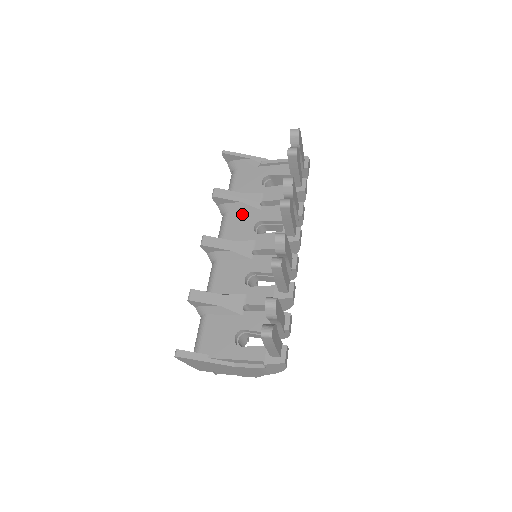
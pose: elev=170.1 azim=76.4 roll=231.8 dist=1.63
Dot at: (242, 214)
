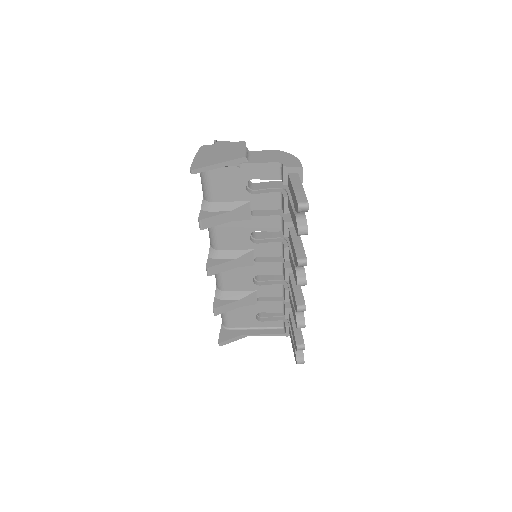
Dot at: (232, 224)
